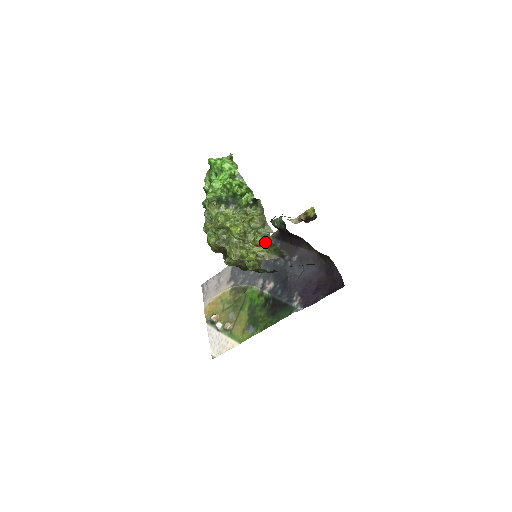
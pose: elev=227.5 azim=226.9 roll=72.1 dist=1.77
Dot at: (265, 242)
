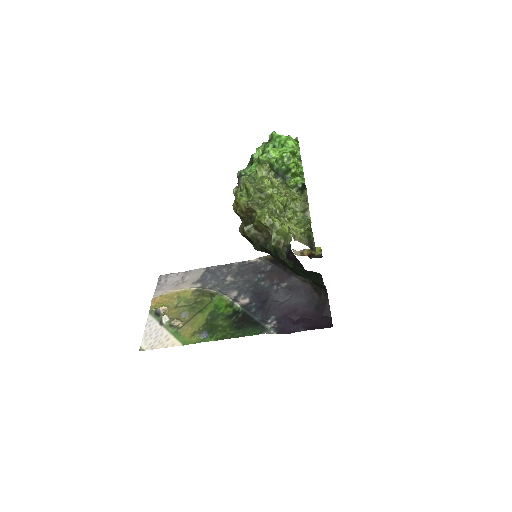
Dot at: (302, 224)
